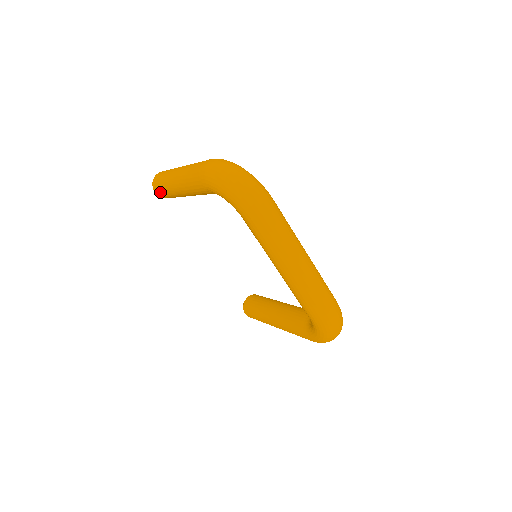
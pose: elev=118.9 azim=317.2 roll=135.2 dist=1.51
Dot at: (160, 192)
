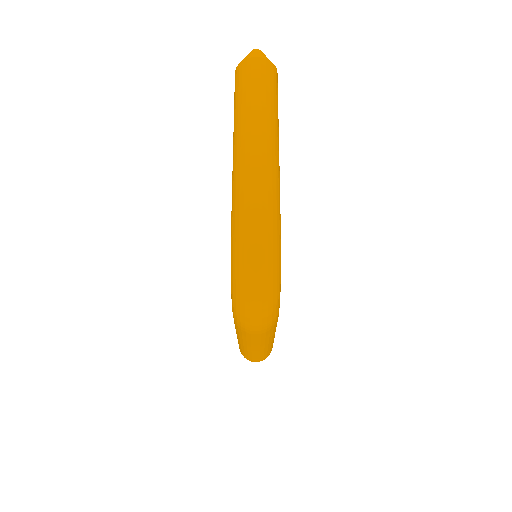
Dot at: (234, 92)
